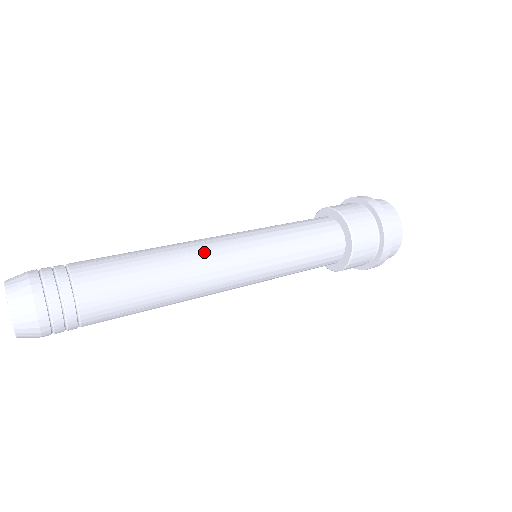
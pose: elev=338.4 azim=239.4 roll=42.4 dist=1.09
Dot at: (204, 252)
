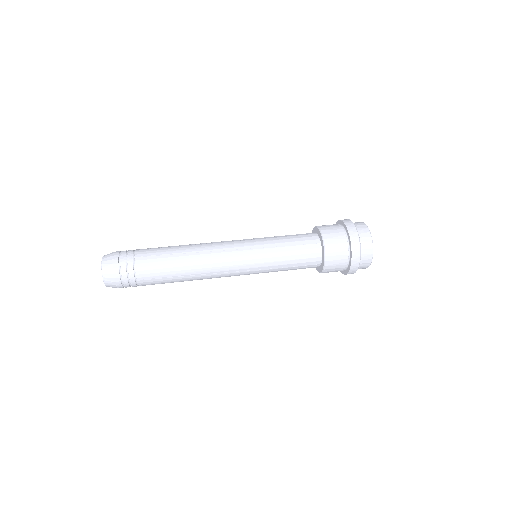
Dot at: (215, 259)
